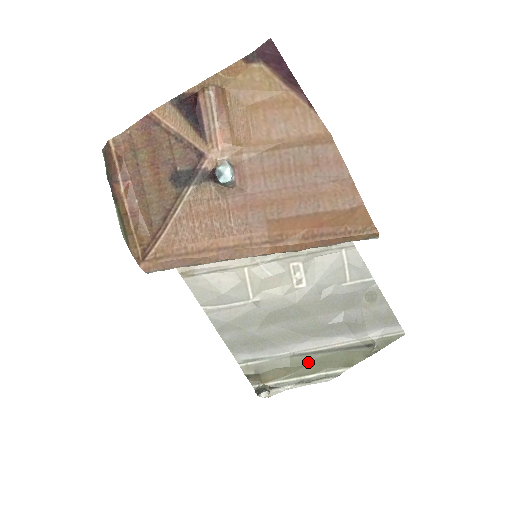
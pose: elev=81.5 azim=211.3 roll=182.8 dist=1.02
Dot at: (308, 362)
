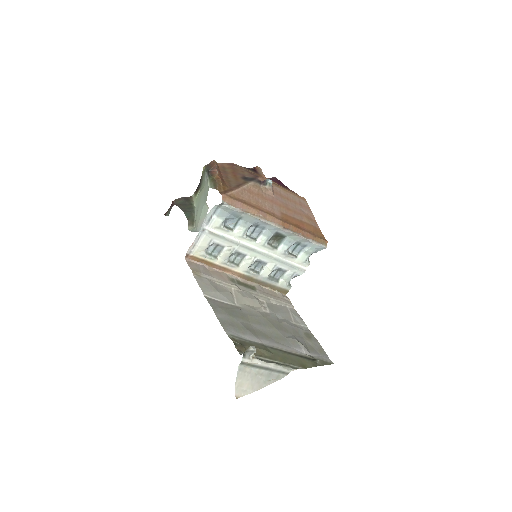
Dot at: (276, 353)
